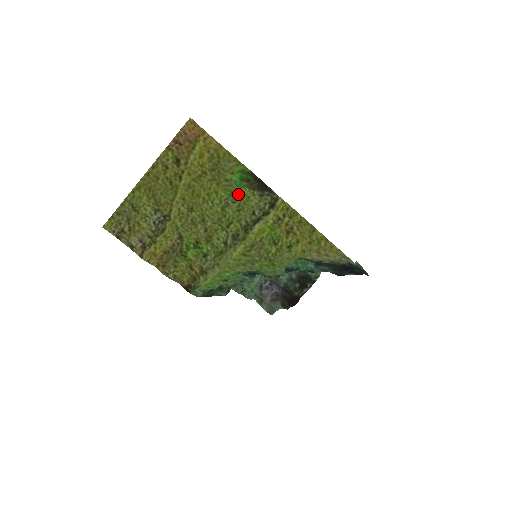
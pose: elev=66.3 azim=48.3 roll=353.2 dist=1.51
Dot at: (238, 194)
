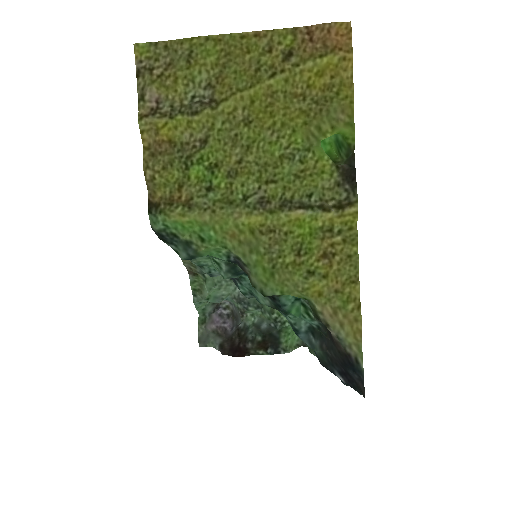
Dot at: (316, 156)
